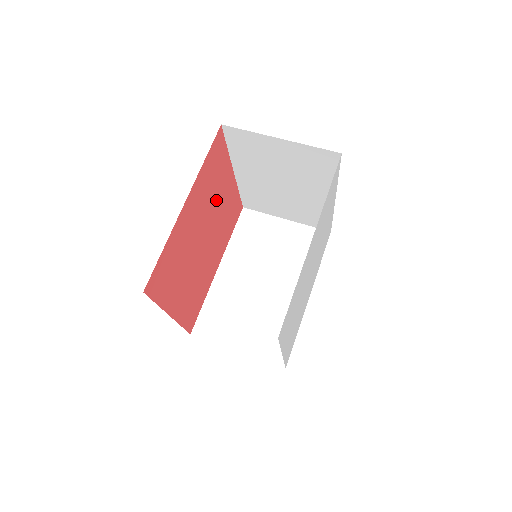
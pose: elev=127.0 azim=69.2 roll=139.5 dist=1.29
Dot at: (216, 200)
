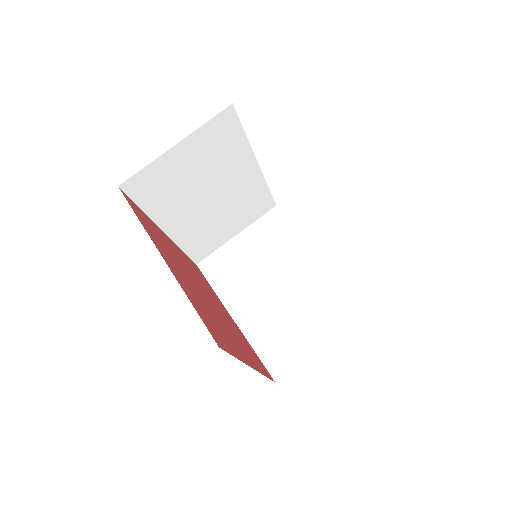
Dot at: (194, 292)
